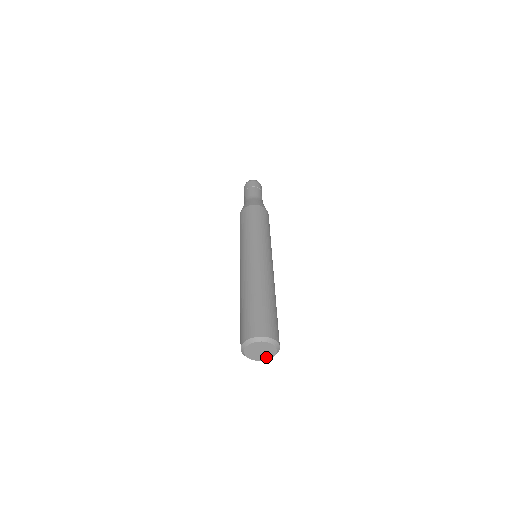
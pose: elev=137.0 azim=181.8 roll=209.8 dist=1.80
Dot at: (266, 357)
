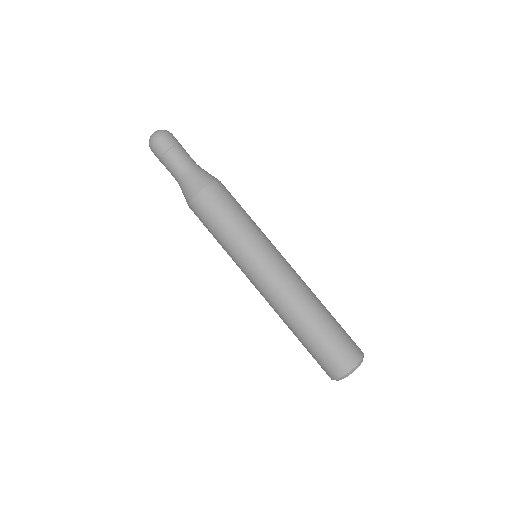
Dot at: occluded
